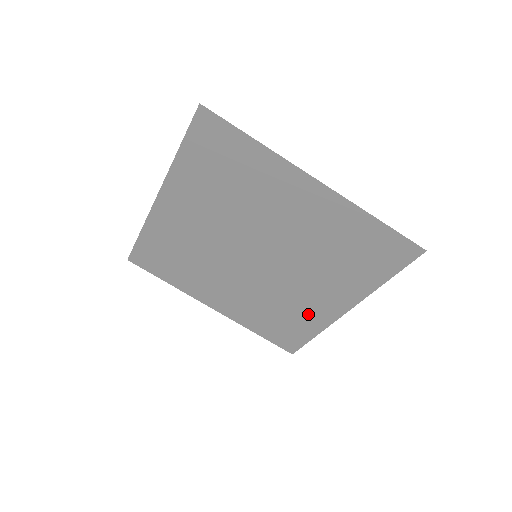
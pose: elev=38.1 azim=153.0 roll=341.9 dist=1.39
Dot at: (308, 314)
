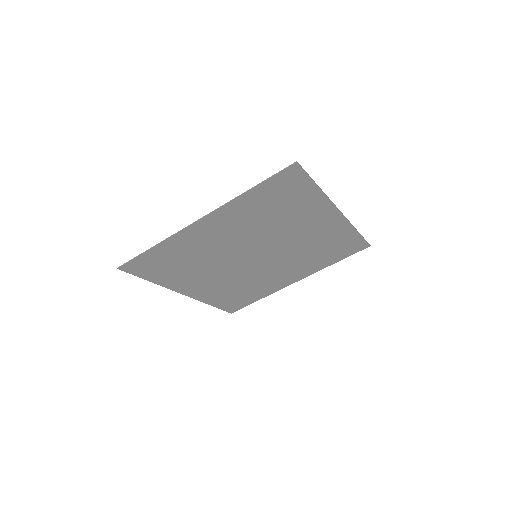
Dot at: (330, 234)
